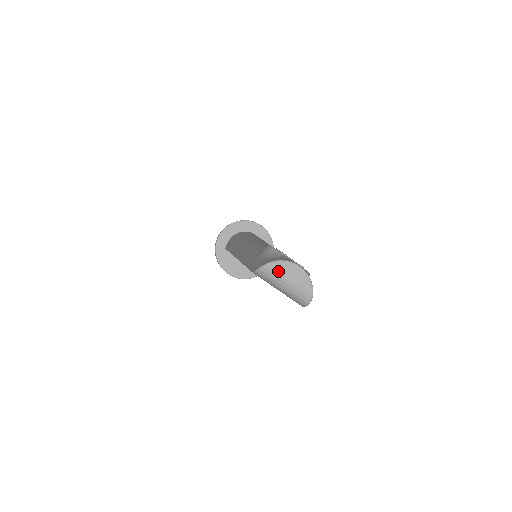
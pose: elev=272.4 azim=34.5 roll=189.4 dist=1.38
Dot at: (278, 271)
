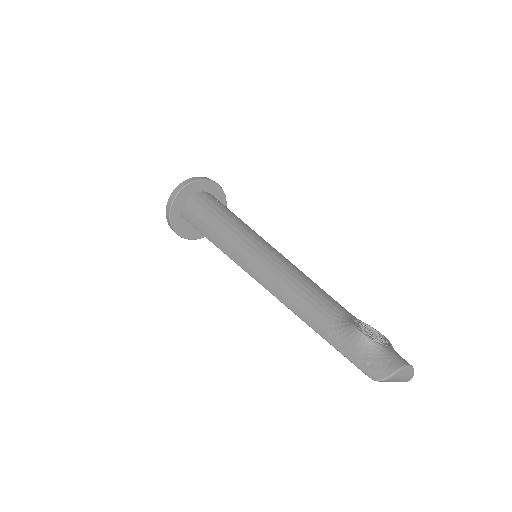
Dot at: (396, 377)
